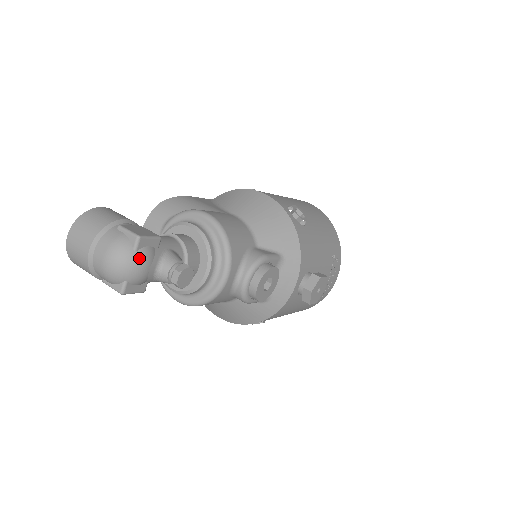
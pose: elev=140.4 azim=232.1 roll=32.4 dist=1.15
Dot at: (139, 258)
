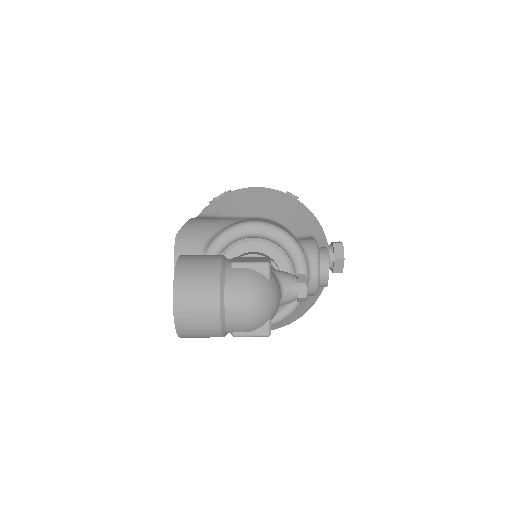
Dot at: (275, 286)
